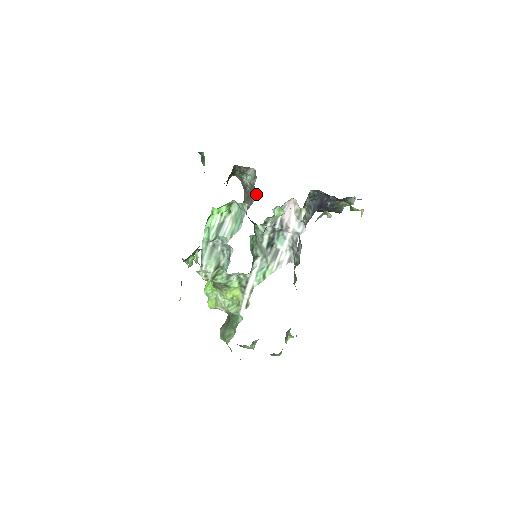
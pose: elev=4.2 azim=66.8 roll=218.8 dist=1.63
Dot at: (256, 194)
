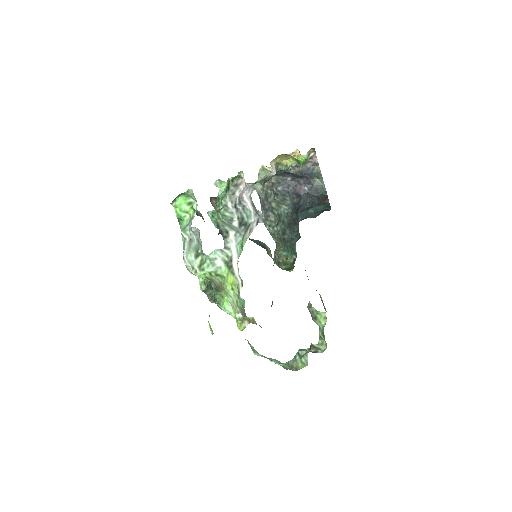
Dot at: occluded
